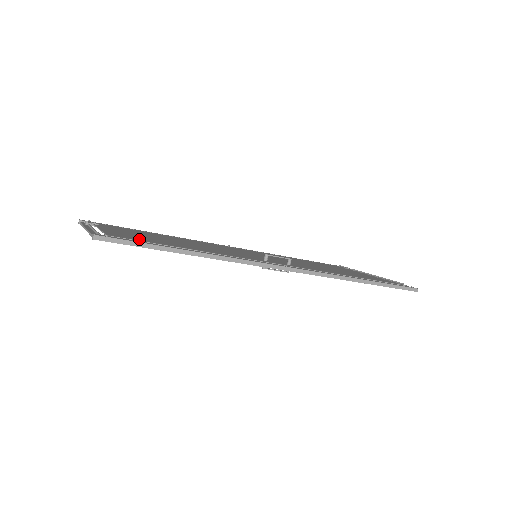
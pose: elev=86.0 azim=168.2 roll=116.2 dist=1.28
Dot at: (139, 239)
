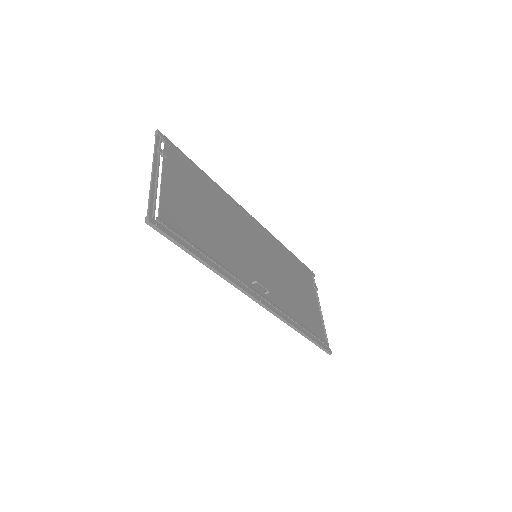
Dot at: (179, 226)
